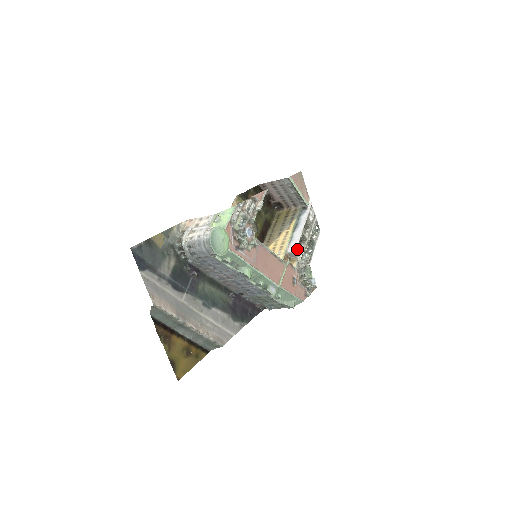
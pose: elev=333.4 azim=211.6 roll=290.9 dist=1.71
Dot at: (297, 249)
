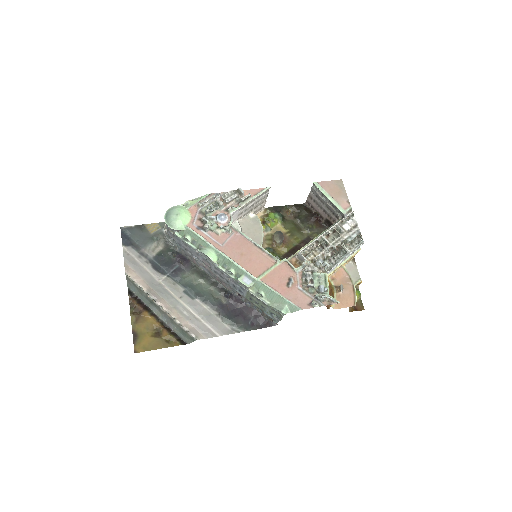
Dot at: (314, 255)
